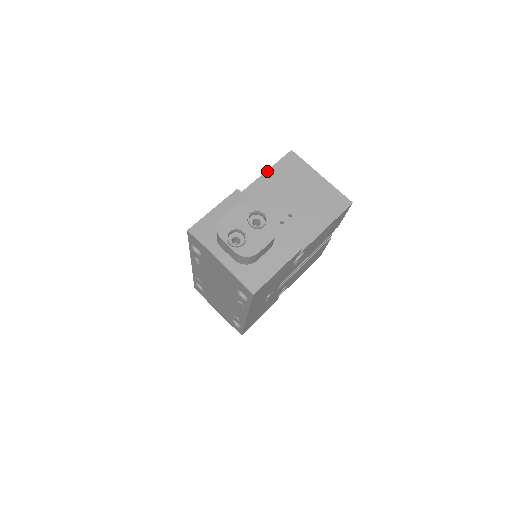
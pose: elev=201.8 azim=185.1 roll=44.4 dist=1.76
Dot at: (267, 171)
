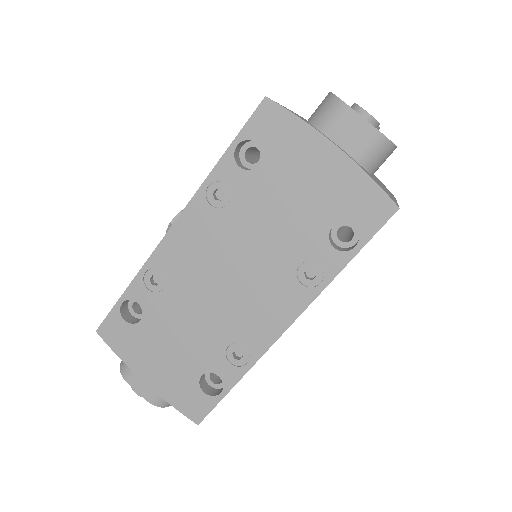
Dot at: occluded
